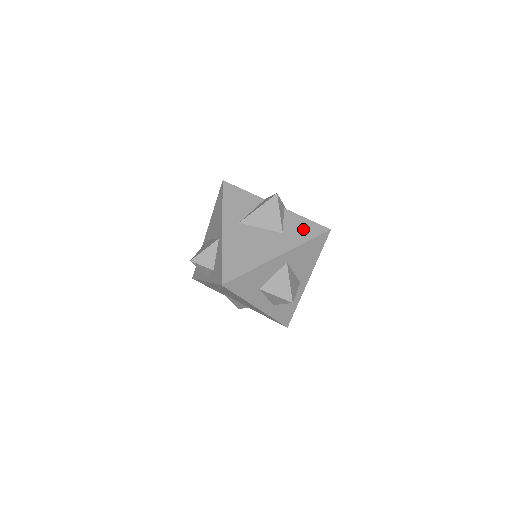
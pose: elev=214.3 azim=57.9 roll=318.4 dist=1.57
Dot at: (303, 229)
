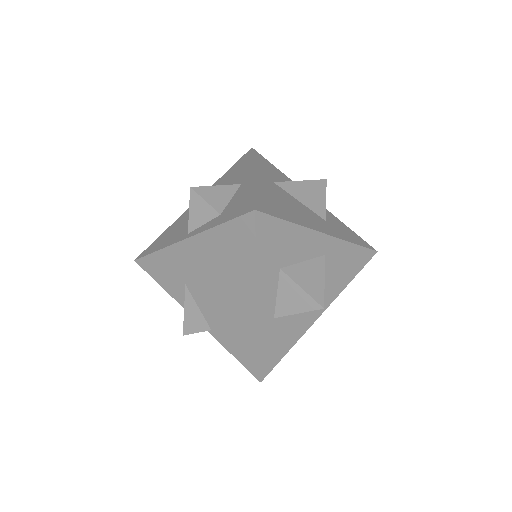
Dot at: (348, 232)
